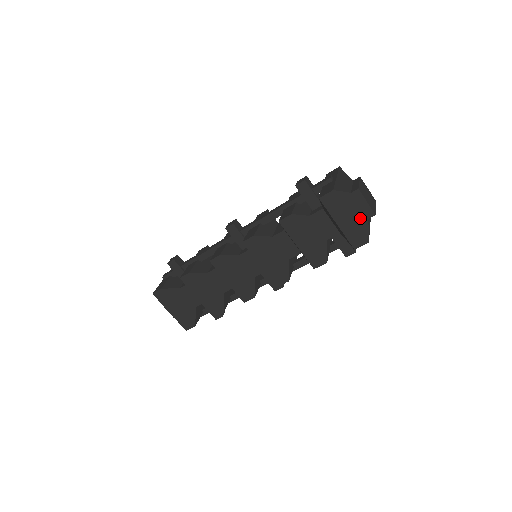
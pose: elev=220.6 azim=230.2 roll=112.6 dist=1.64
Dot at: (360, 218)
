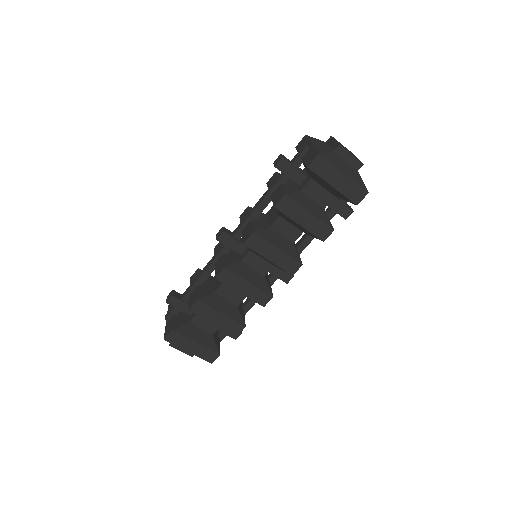
Dot at: (351, 173)
